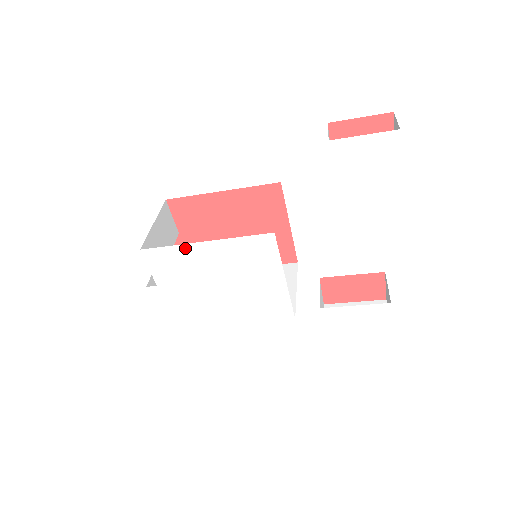
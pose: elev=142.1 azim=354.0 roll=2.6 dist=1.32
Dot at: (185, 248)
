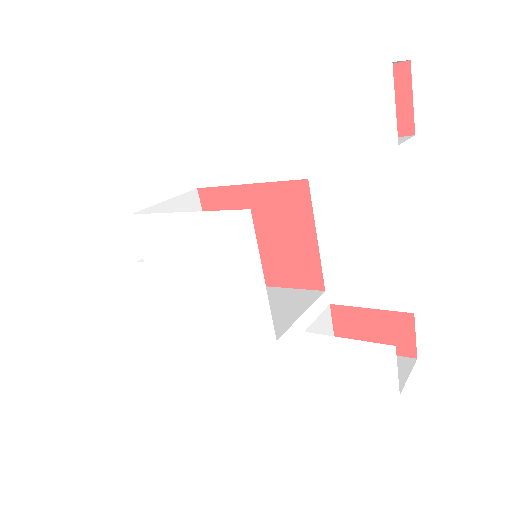
Dot at: (167, 218)
